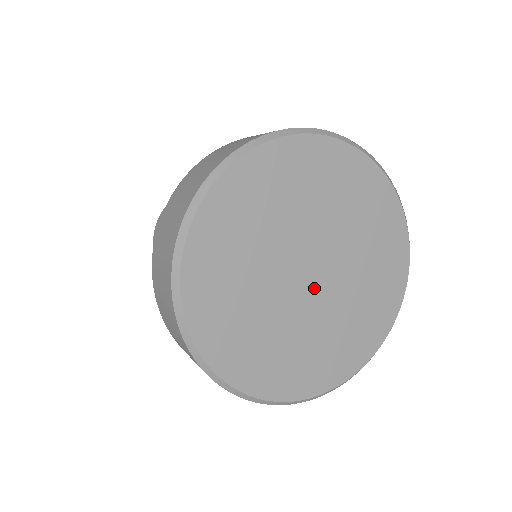
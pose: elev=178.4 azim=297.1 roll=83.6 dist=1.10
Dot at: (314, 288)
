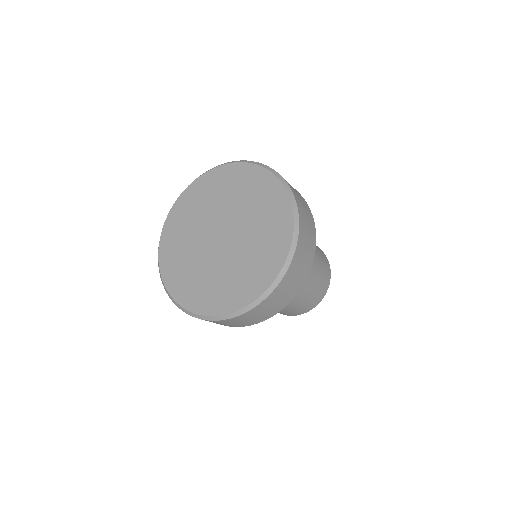
Dot at: (225, 243)
